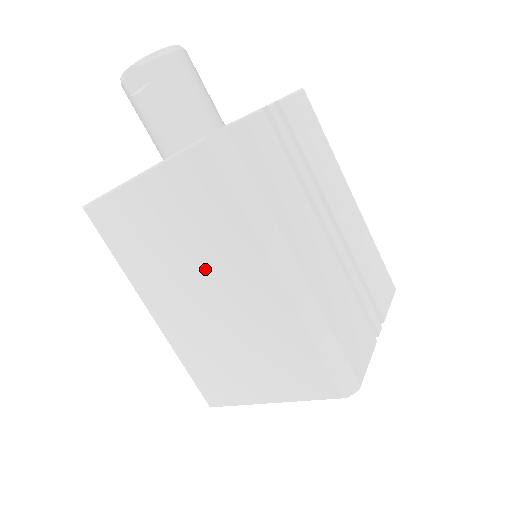
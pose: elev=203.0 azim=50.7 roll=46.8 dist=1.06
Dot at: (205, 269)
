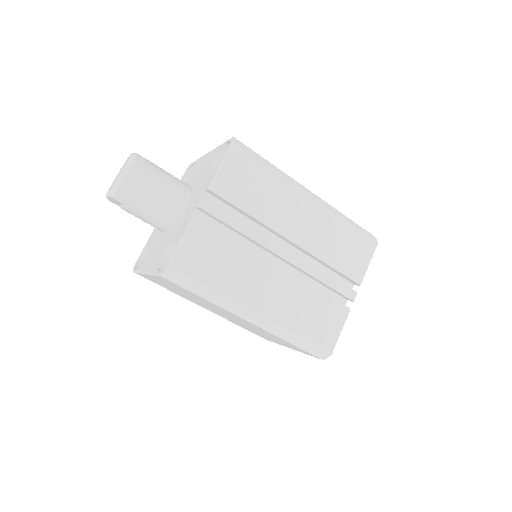
Dot at: occluded
